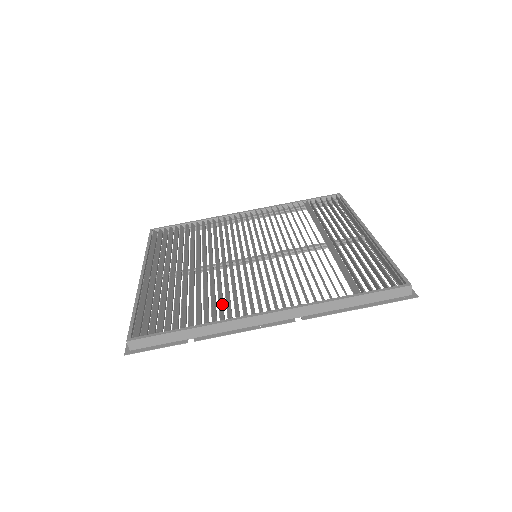
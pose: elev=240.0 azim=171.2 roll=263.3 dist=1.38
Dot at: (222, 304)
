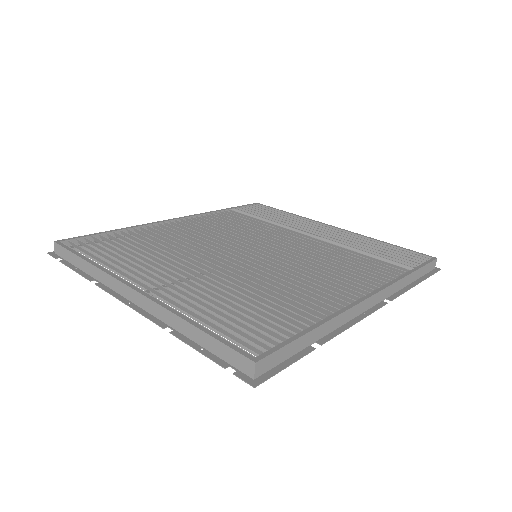
Dot at: (299, 301)
